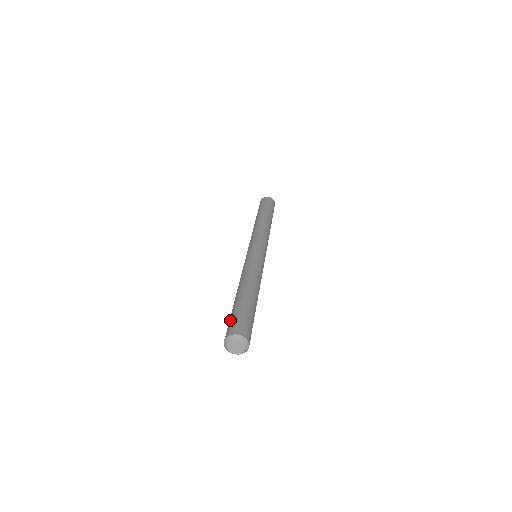
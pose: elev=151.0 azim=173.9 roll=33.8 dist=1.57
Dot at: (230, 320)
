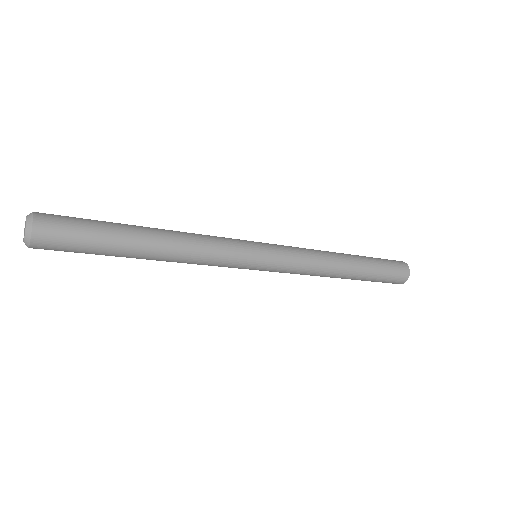
Dot at: occluded
